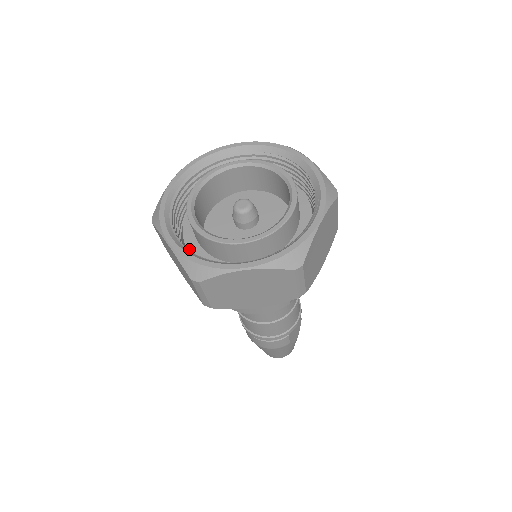
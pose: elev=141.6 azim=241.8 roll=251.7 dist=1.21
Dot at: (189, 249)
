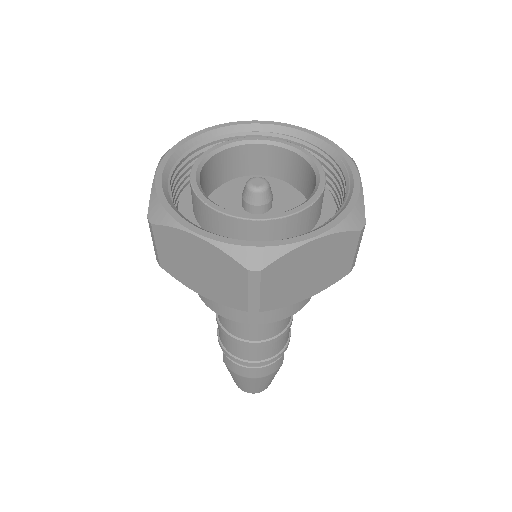
Dot at: occluded
